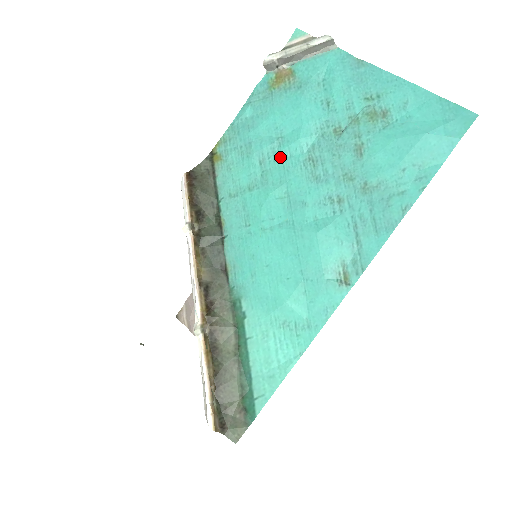
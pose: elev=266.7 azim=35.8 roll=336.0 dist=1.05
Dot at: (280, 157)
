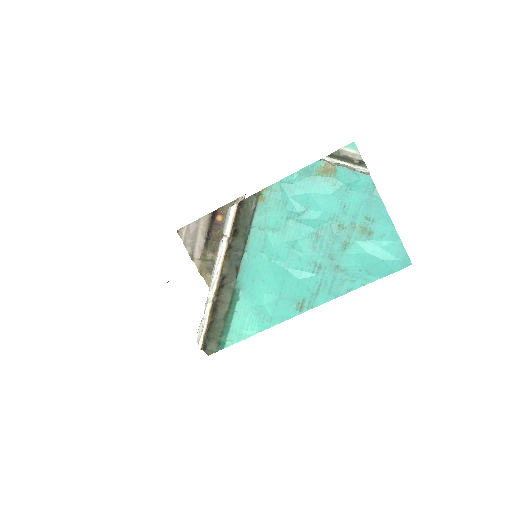
Dot at: (300, 222)
